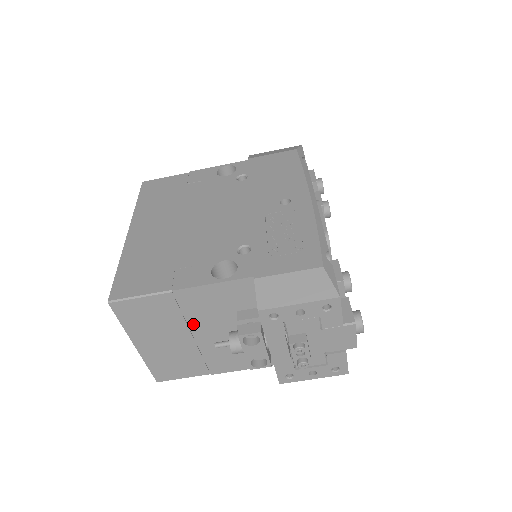
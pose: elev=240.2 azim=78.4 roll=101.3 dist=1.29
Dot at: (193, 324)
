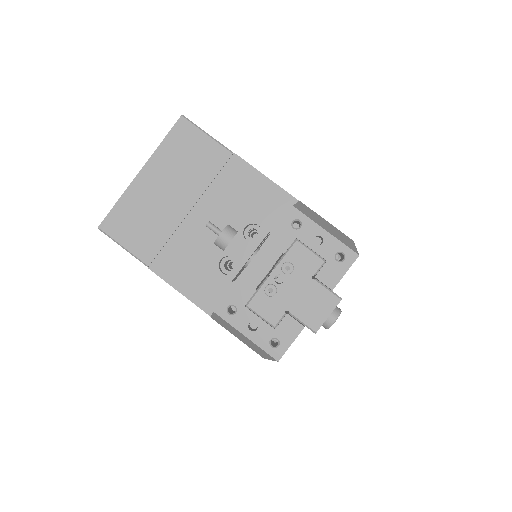
Dot at: (207, 198)
